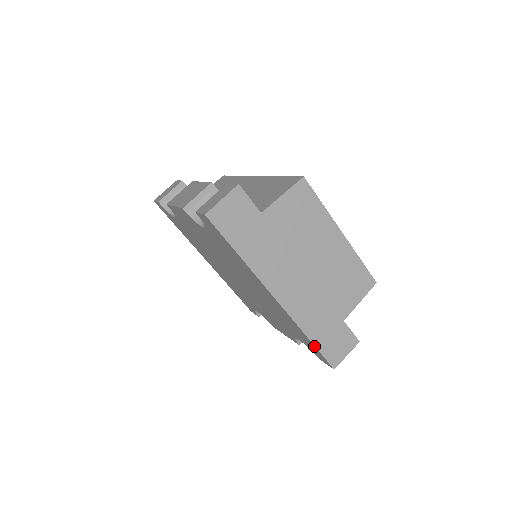
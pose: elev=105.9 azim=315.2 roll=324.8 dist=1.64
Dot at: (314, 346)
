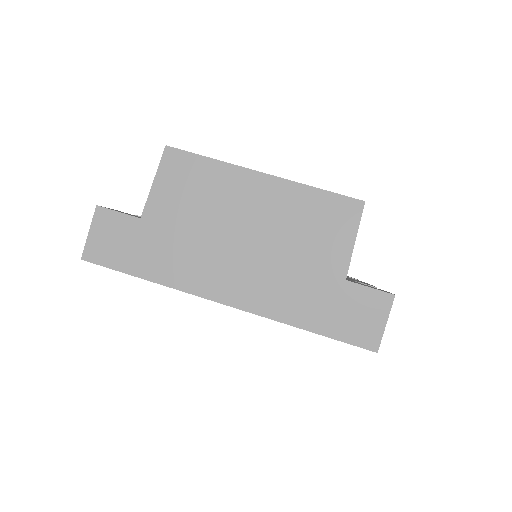
Dot at: (322, 335)
